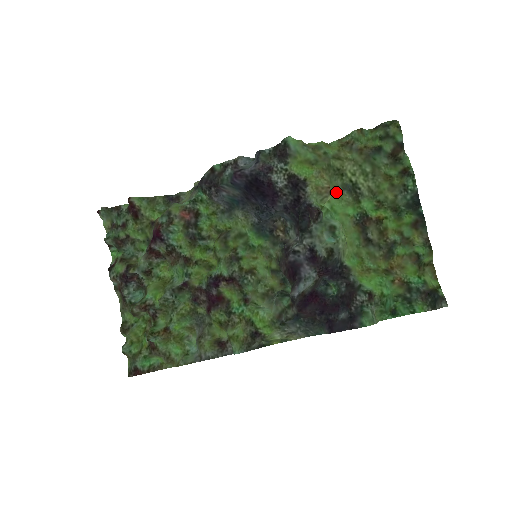
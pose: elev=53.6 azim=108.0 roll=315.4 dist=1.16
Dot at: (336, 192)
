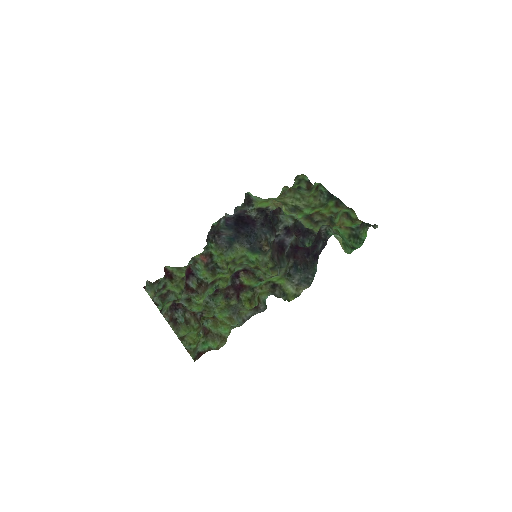
Dot at: (287, 211)
